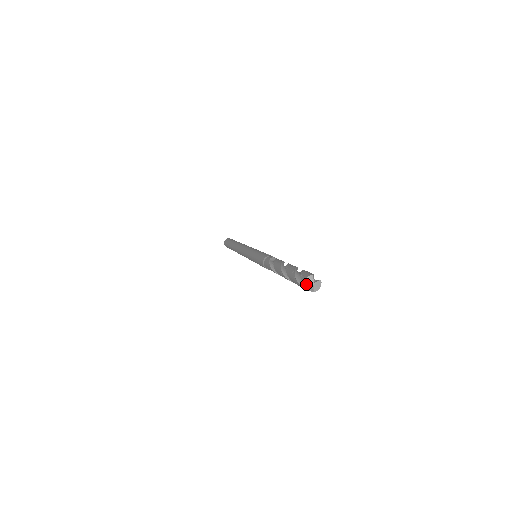
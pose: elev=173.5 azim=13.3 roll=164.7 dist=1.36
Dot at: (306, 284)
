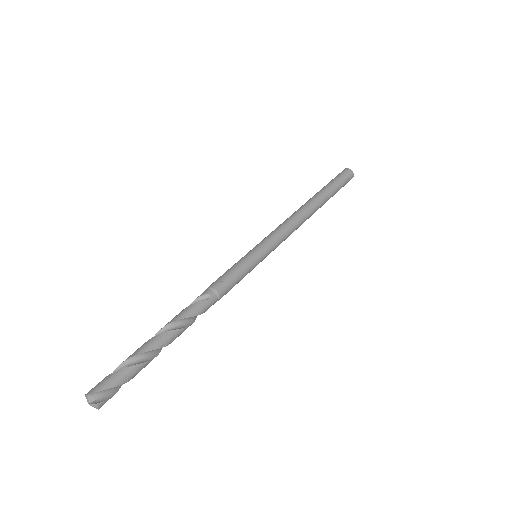
Dot at: occluded
